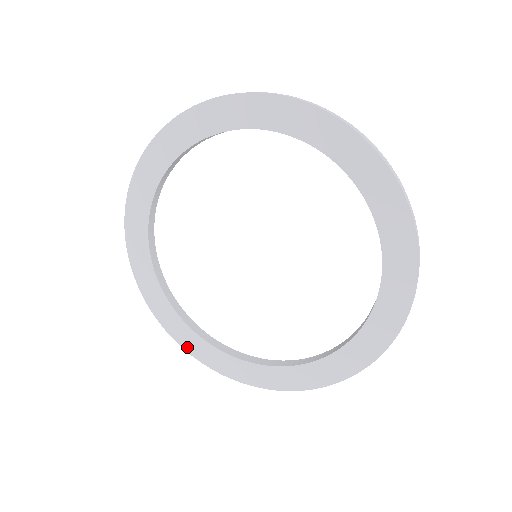
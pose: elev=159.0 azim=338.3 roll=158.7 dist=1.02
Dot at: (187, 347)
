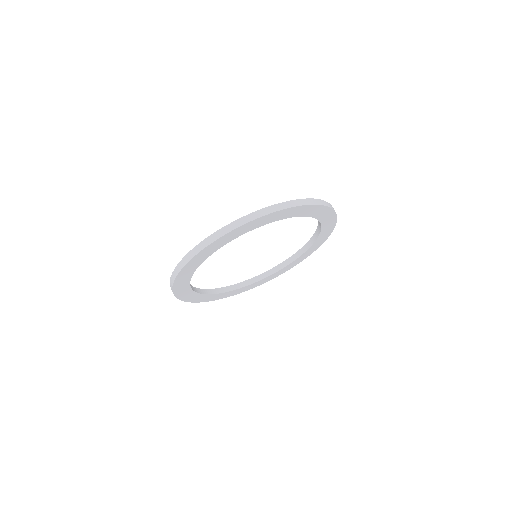
Dot at: occluded
